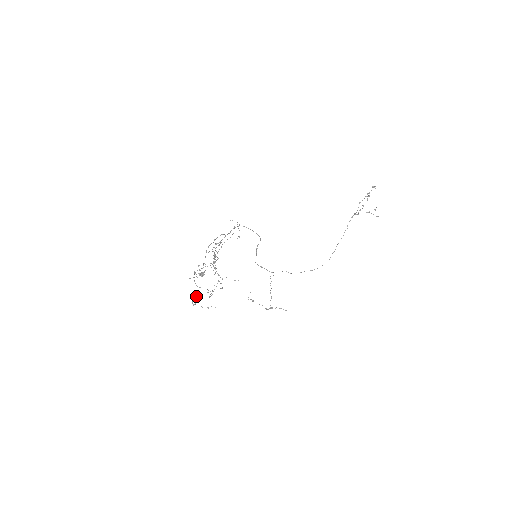
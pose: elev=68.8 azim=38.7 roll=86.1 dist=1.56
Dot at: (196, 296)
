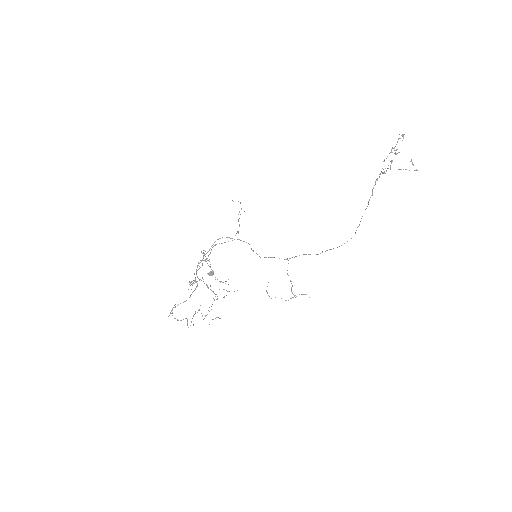
Dot at: occluded
